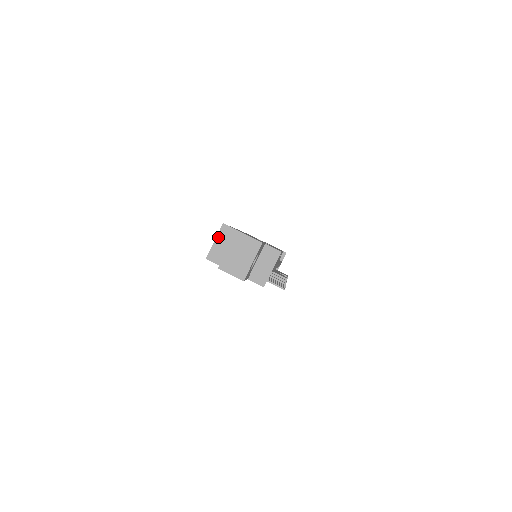
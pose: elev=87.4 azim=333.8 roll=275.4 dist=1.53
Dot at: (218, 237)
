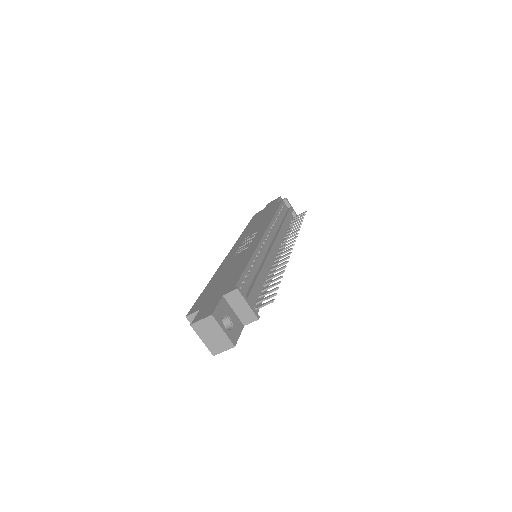
Dot at: occluded
